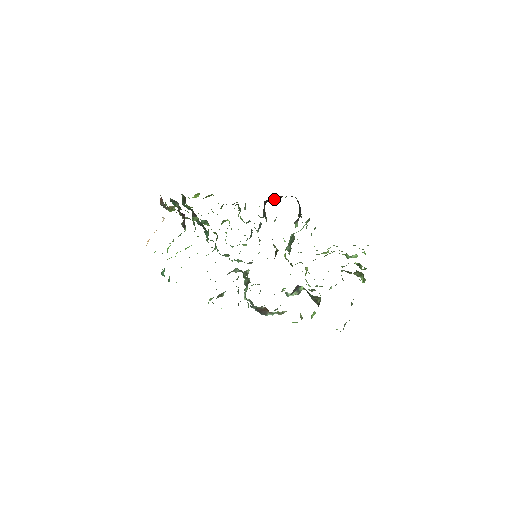
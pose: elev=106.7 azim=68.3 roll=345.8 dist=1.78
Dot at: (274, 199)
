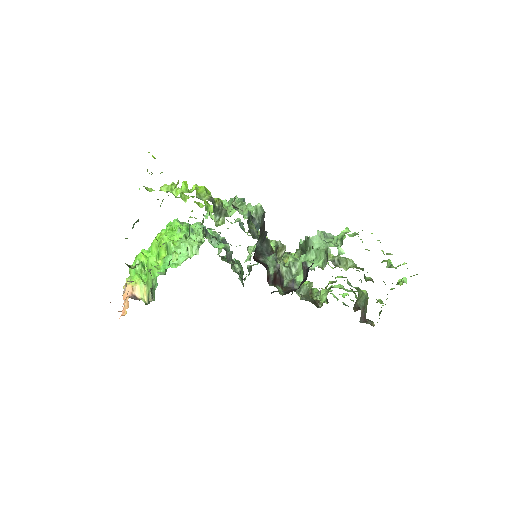
Dot at: occluded
